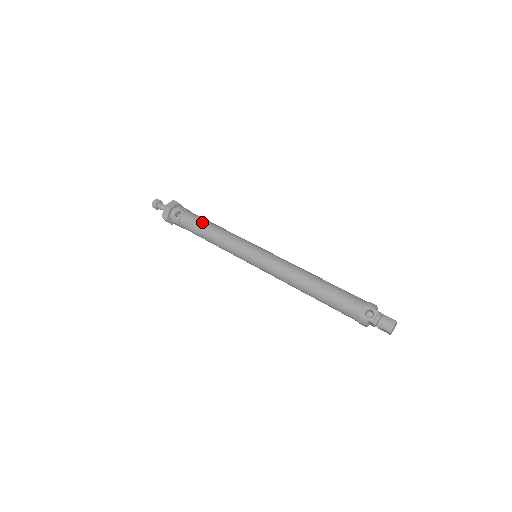
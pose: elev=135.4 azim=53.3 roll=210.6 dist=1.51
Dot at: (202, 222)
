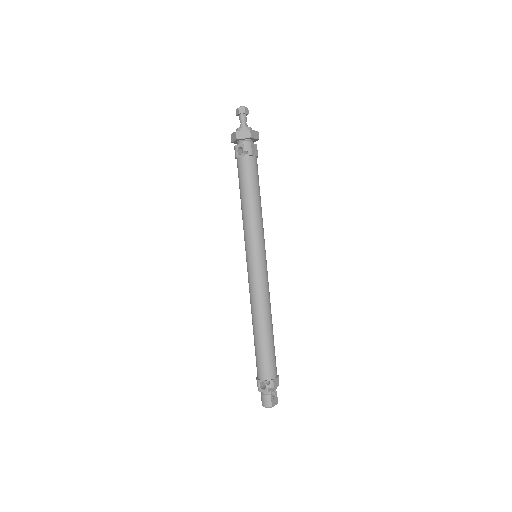
Dot at: (247, 183)
